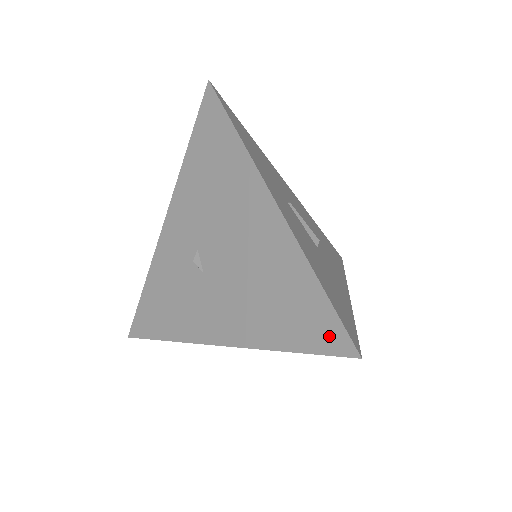
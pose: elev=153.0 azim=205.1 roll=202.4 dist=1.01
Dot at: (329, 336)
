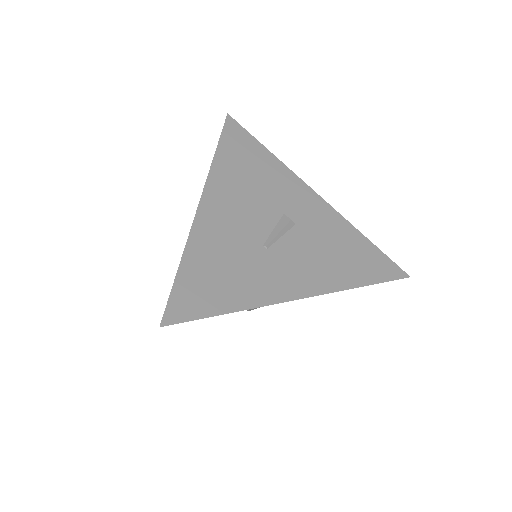
Dot at: occluded
